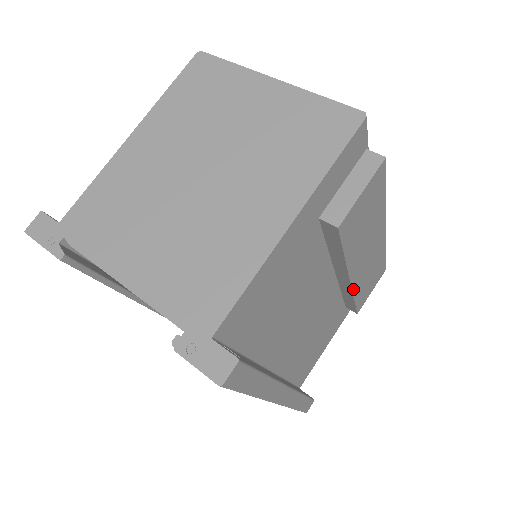
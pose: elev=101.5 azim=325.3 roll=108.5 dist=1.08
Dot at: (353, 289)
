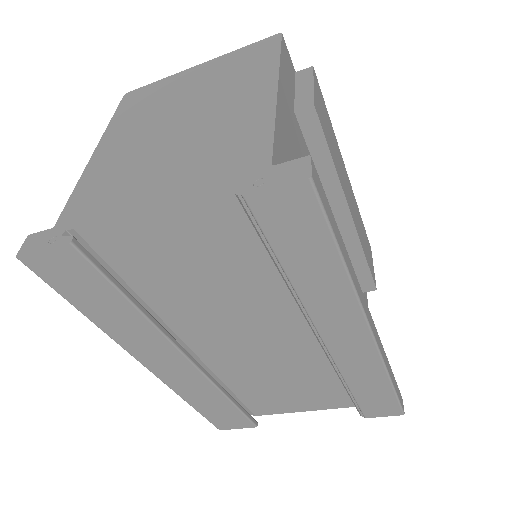
Dot at: (358, 234)
